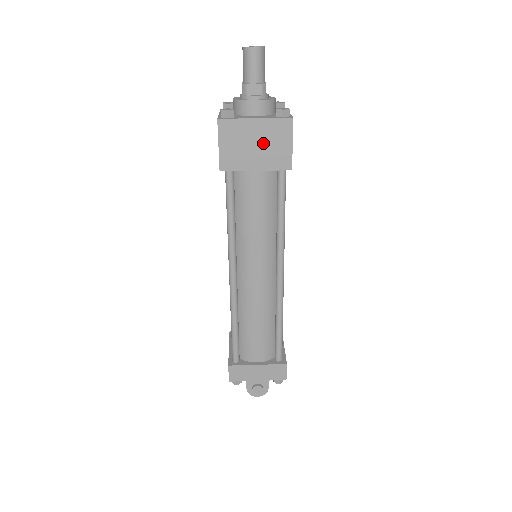
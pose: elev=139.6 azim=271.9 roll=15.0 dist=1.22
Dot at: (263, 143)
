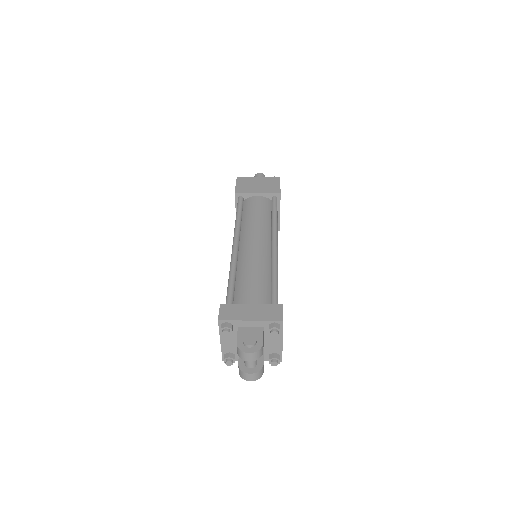
Dot at: (262, 185)
